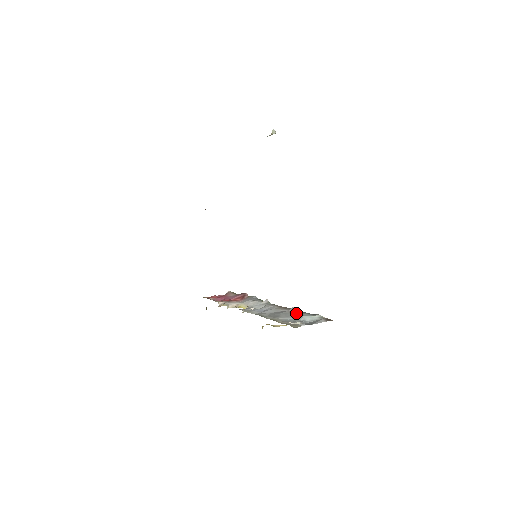
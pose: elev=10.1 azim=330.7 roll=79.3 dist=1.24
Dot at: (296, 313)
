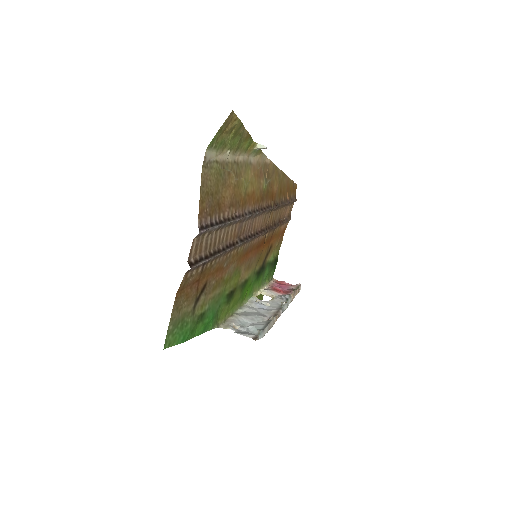
Dot at: (264, 322)
